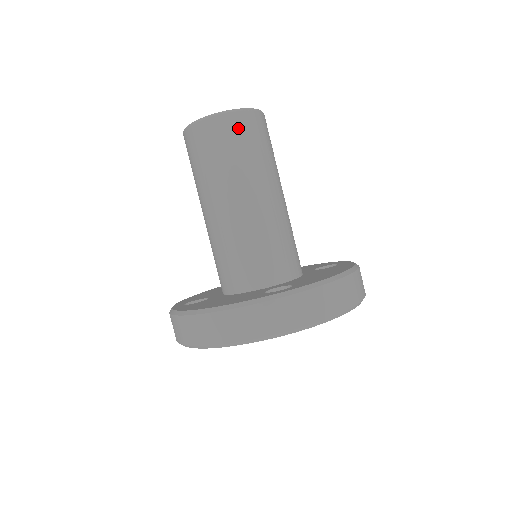
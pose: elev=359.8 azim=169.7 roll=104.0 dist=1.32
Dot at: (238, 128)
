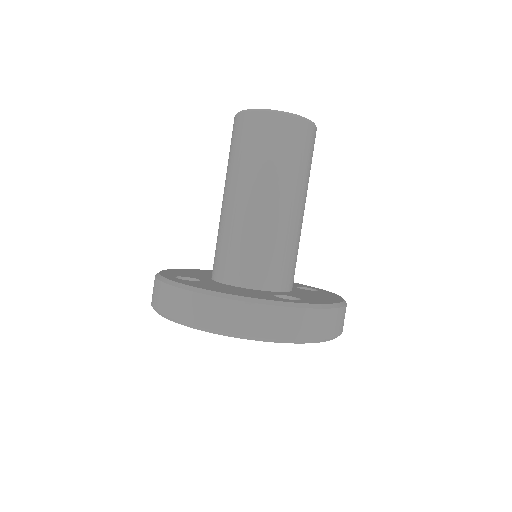
Dot at: (300, 135)
